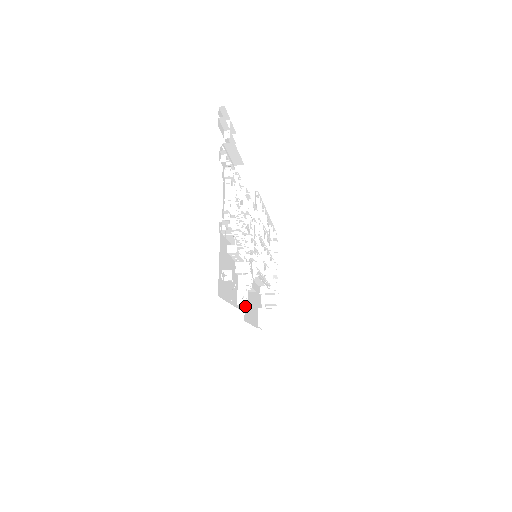
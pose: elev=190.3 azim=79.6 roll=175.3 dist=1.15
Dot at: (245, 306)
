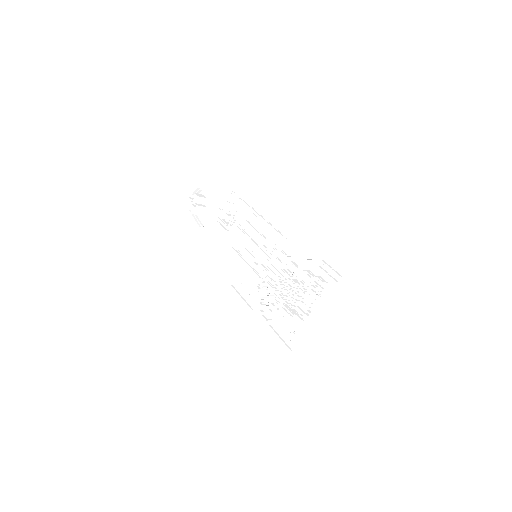
Dot at: (270, 321)
